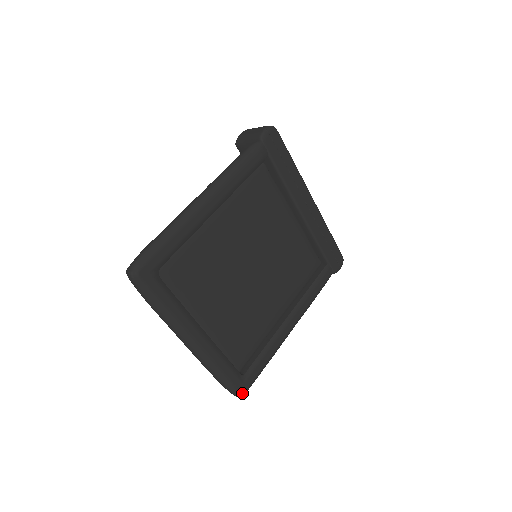
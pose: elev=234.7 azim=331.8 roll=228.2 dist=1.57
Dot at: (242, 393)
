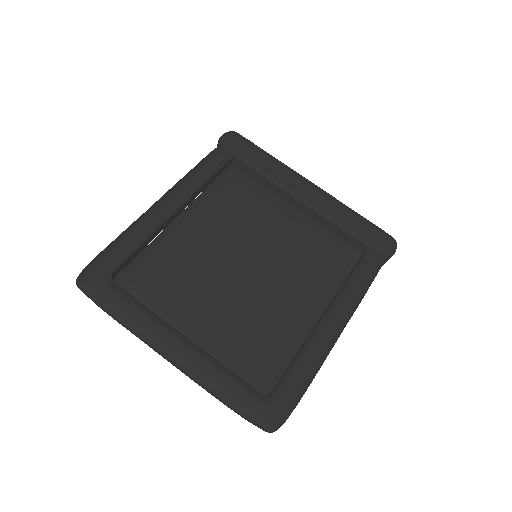
Dot at: (272, 423)
